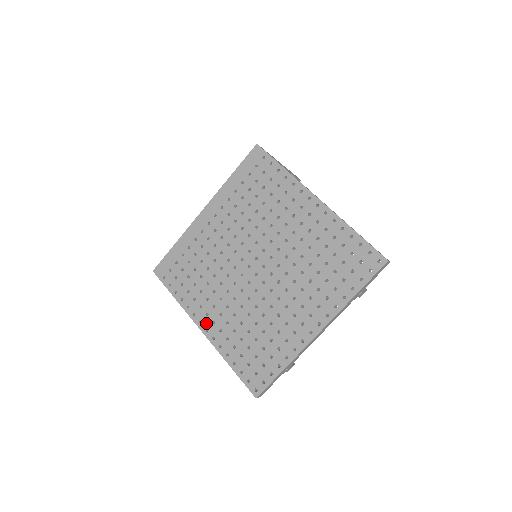
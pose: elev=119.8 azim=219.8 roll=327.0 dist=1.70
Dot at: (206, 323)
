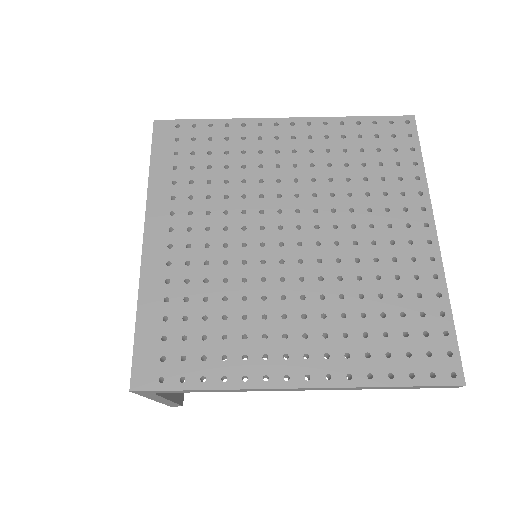
Dot at: (296, 369)
